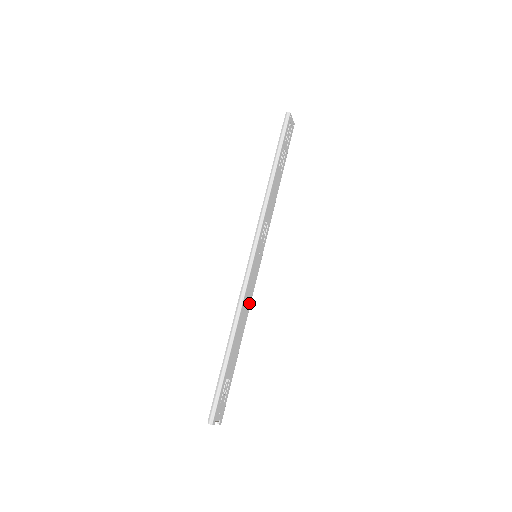
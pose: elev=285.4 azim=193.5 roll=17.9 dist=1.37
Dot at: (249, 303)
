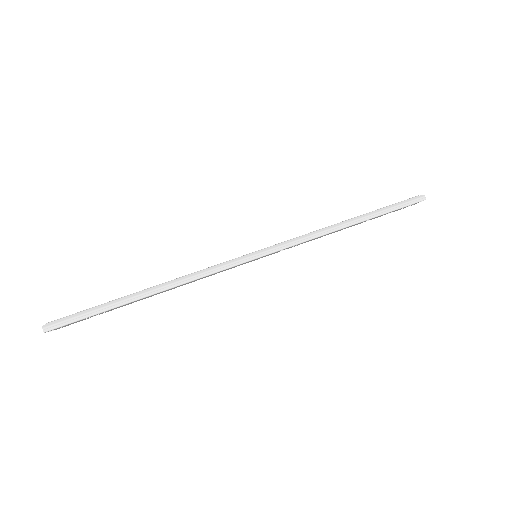
Dot at: occluded
